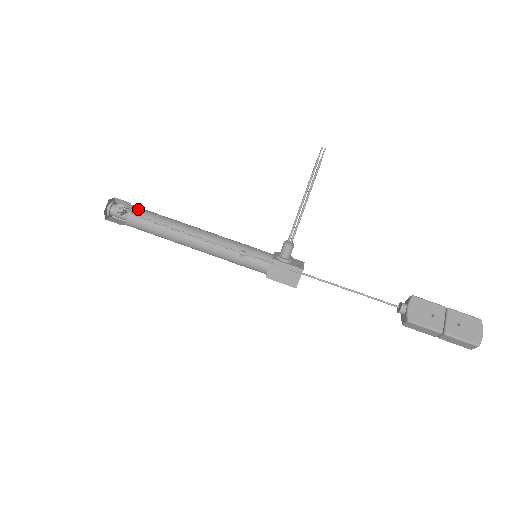
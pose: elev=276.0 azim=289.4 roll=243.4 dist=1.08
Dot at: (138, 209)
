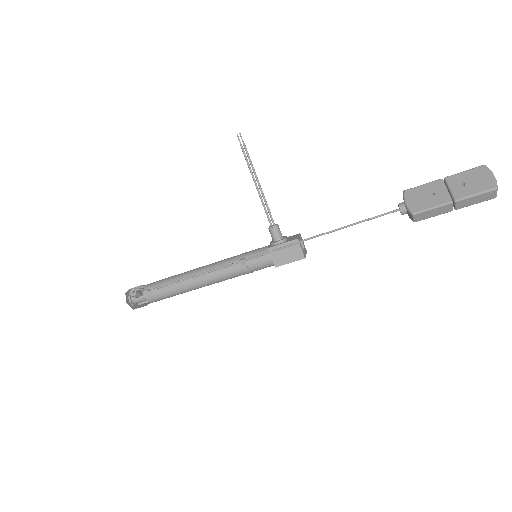
Dot at: (149, 285)
